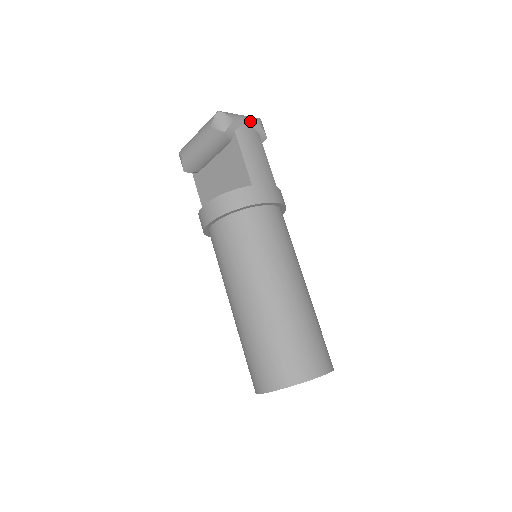
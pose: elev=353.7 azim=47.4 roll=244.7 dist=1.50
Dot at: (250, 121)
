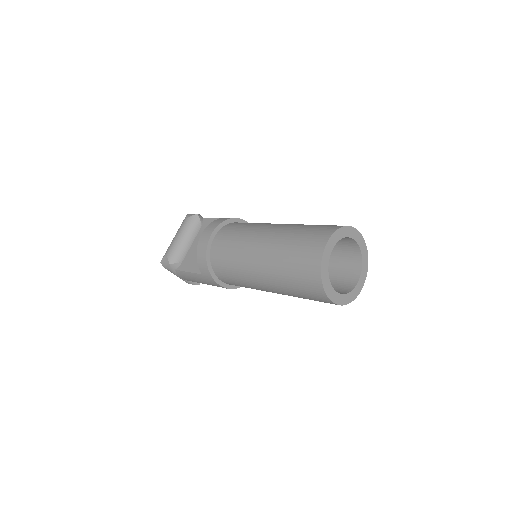
Dot at: occluded
